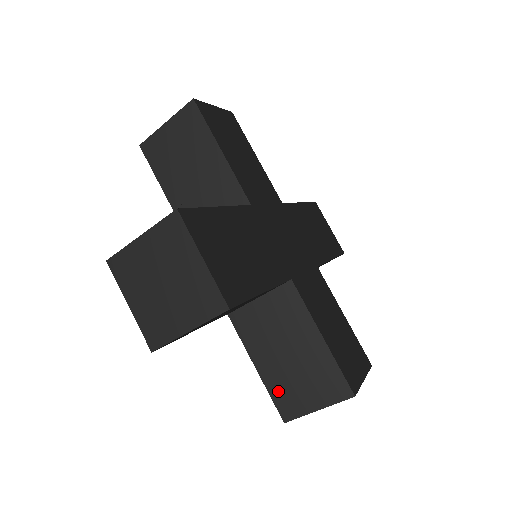
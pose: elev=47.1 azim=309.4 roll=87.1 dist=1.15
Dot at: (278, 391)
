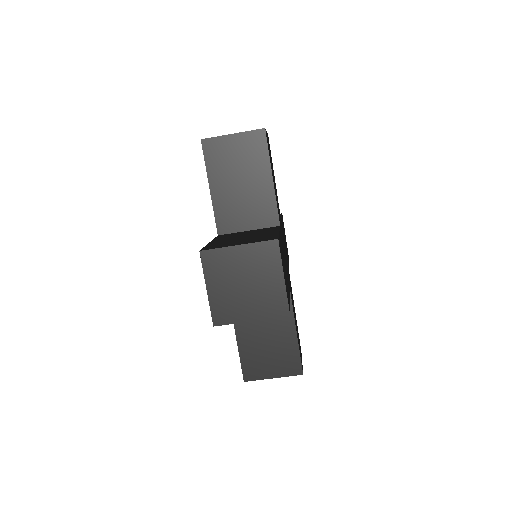
Dot at: (248, 359)
